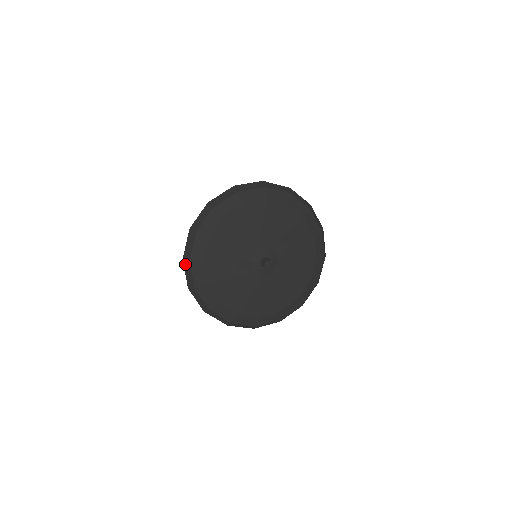
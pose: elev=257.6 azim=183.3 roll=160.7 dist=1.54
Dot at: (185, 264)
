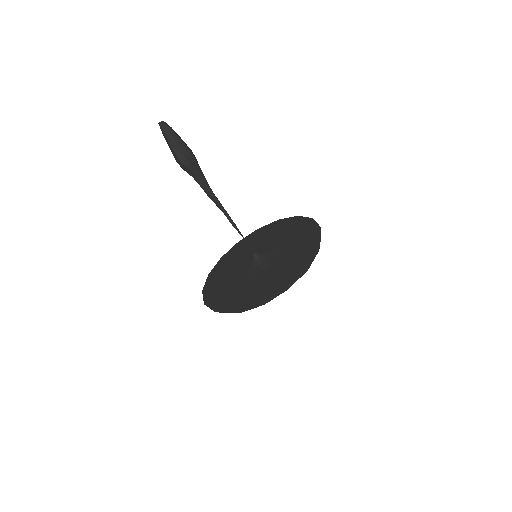
Dot at: (233, 312)
